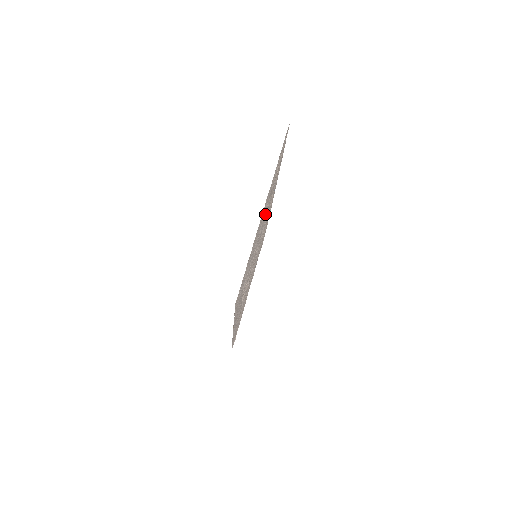
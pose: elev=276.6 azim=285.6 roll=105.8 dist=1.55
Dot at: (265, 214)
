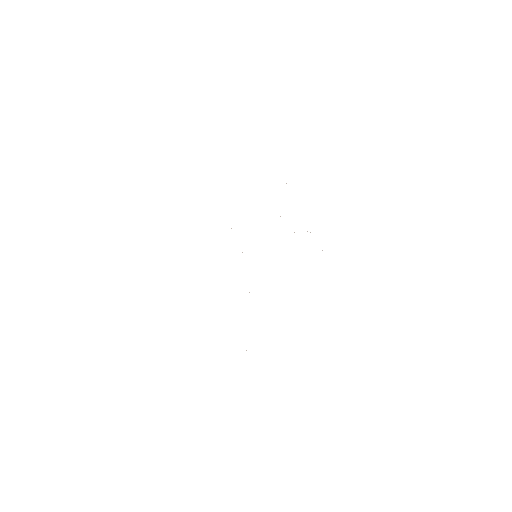
Dot at: occluded
